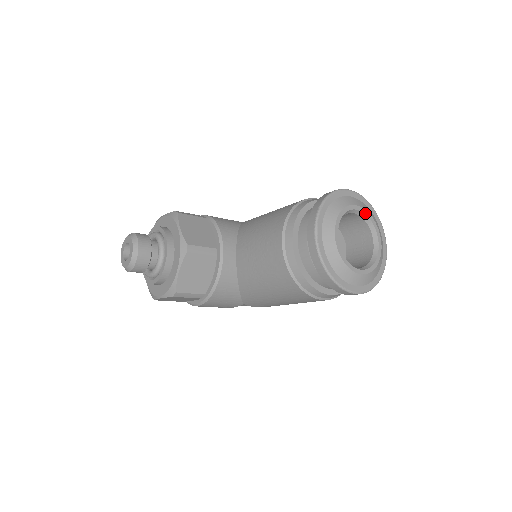
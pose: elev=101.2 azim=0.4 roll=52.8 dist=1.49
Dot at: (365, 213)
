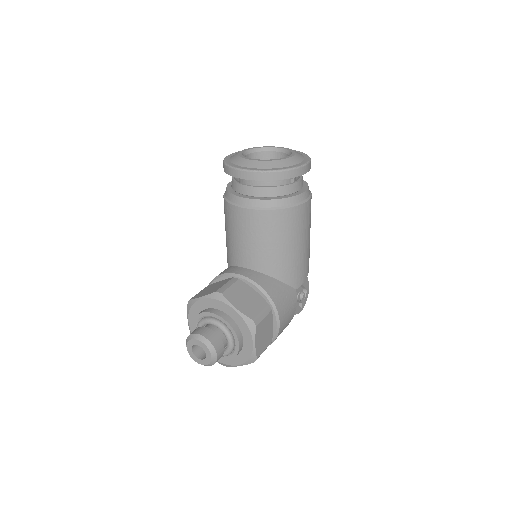
Dot at: (251, 149)
